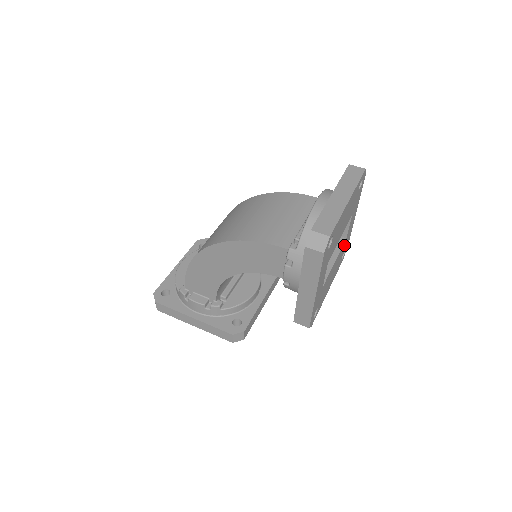
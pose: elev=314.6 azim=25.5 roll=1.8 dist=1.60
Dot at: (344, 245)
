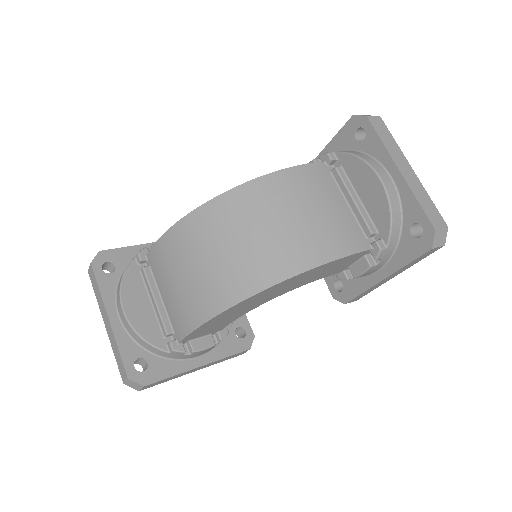
Dot at: occluded
